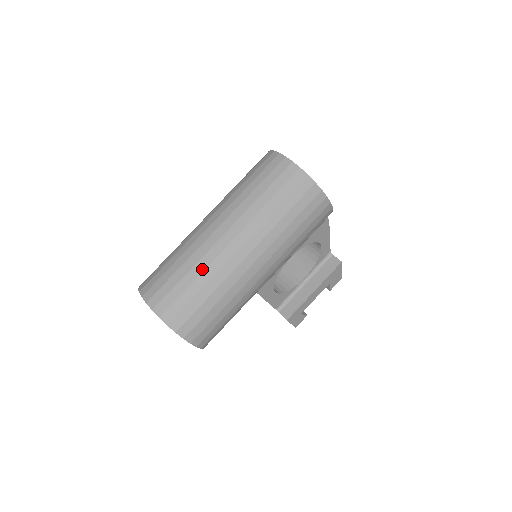
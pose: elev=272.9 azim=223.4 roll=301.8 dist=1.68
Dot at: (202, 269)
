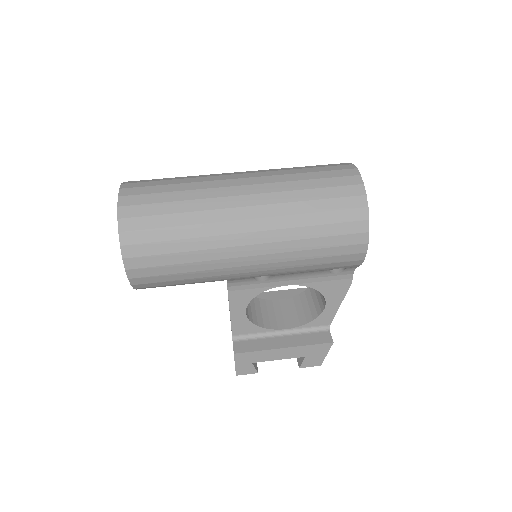
Dot at: (196, 197)
